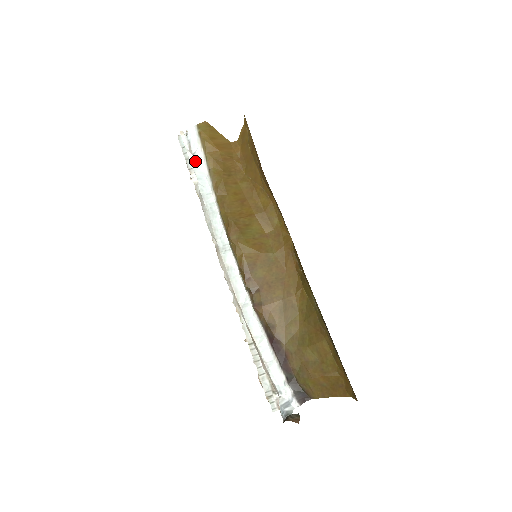
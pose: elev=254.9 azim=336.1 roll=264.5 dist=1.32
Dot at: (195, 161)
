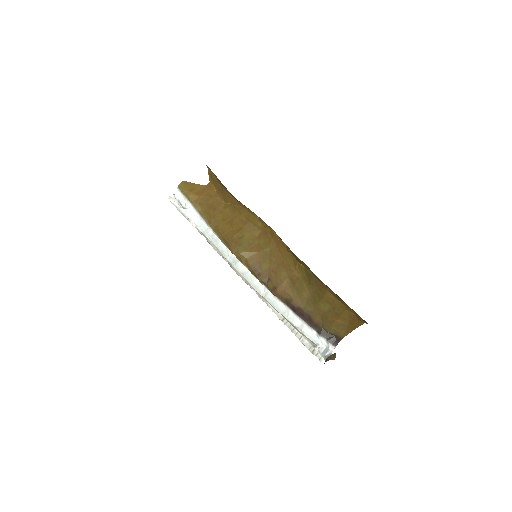
Dot at: (187, 212)
